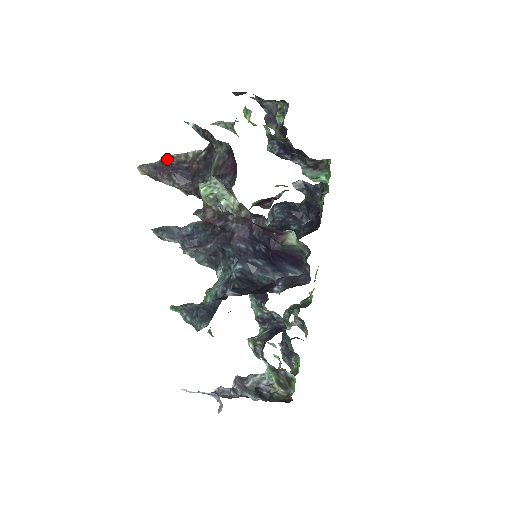
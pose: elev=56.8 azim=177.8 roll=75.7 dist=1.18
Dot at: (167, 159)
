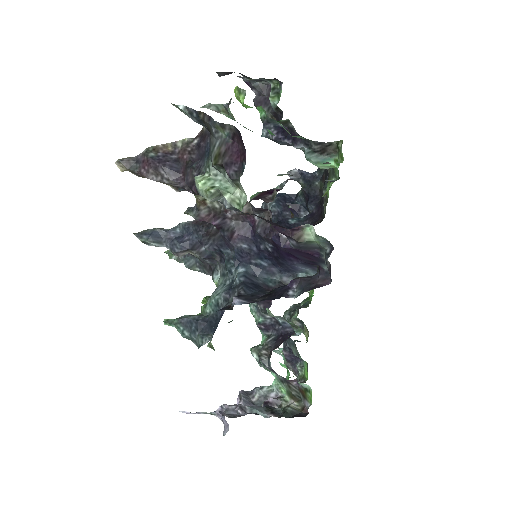
Dot at: (151, 150)
